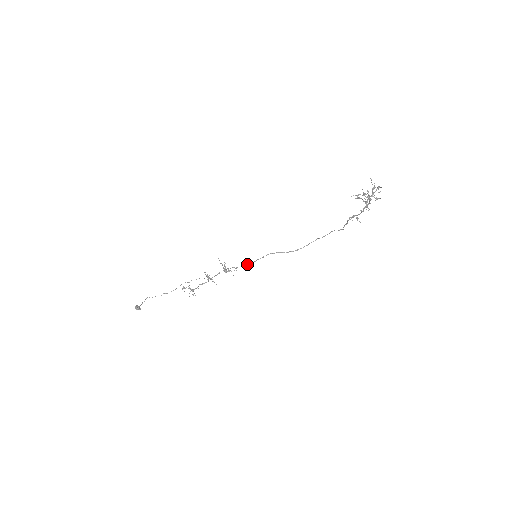
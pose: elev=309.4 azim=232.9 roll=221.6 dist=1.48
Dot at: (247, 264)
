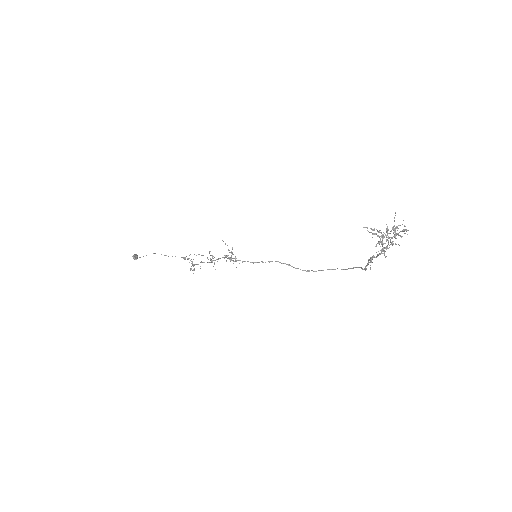
Dot at: (250, 262)
